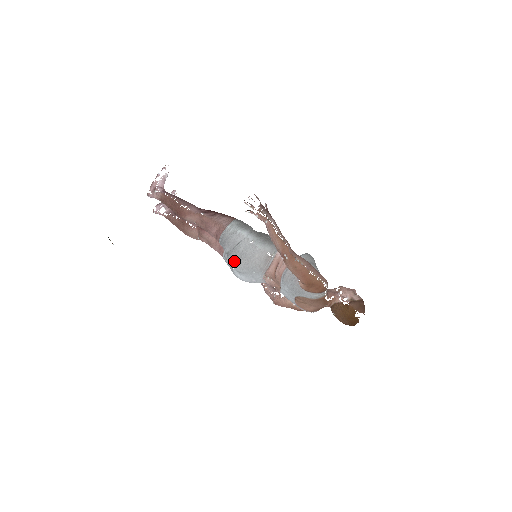
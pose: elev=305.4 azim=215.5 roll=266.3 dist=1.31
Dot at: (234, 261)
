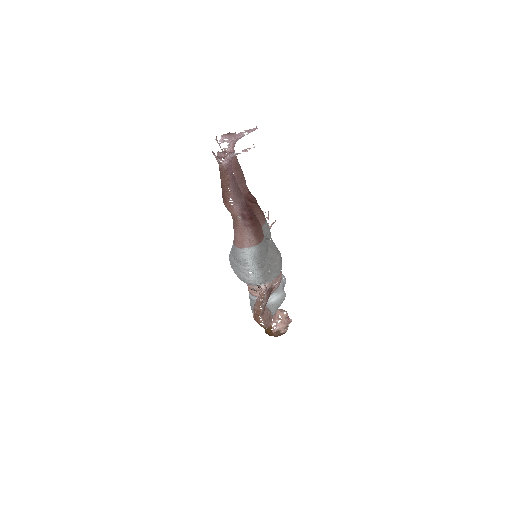
Dot at: (230, 262)
